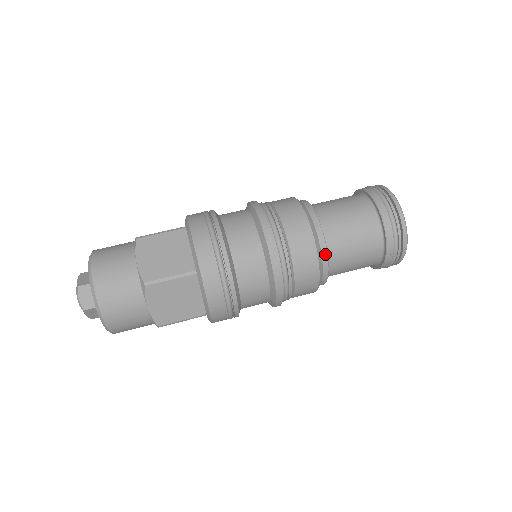
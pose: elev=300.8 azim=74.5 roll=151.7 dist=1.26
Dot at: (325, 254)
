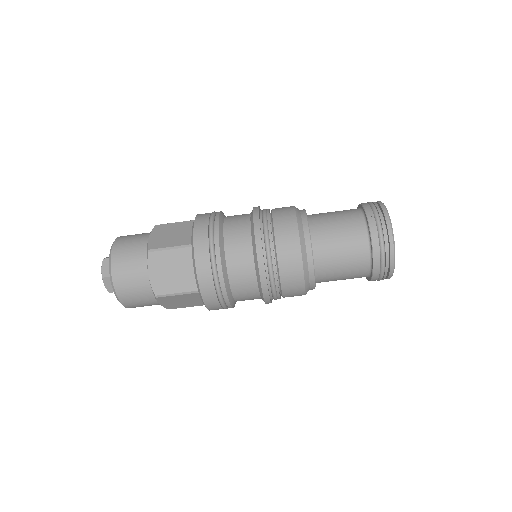
Dot at: (313, 283)
